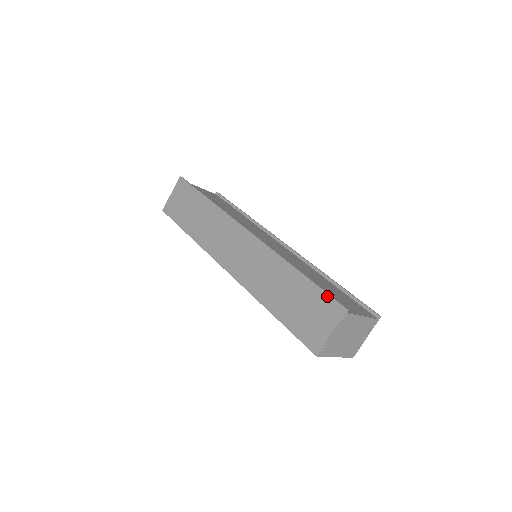
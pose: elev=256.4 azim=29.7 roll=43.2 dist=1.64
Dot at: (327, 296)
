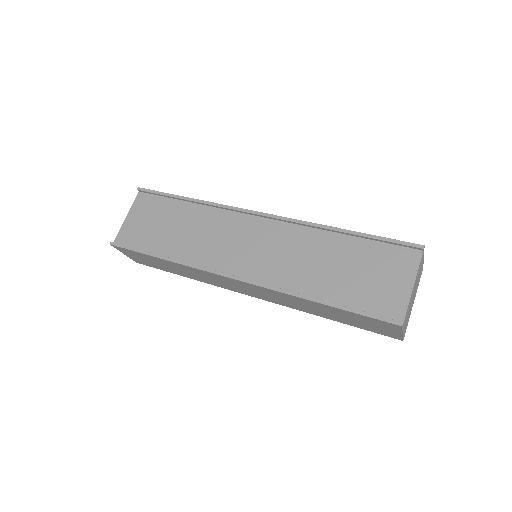
Dot at: (371, 319)
